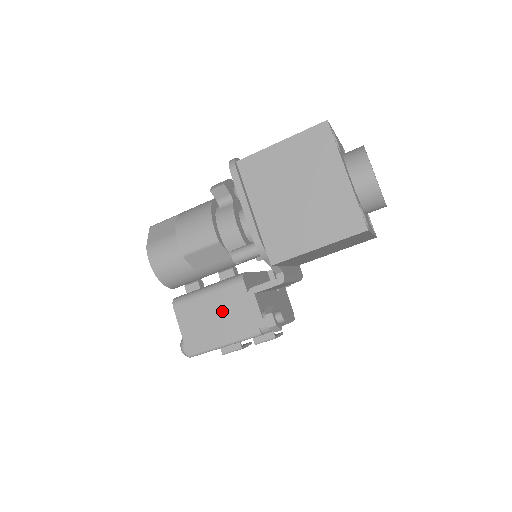
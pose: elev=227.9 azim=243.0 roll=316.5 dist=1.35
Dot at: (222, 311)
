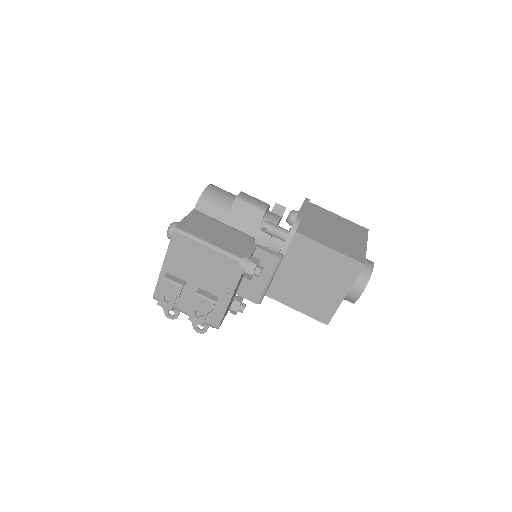
Dot at: (226, 234)
